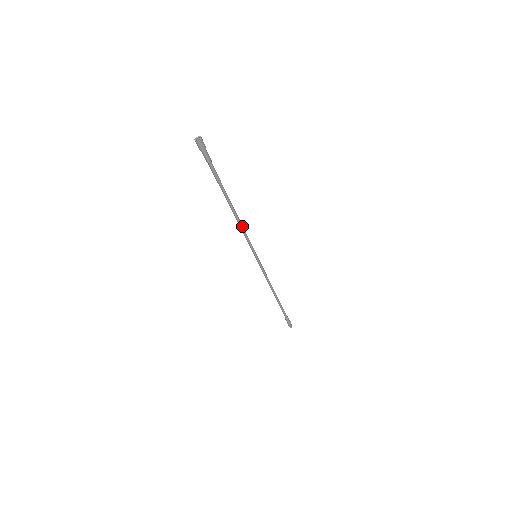
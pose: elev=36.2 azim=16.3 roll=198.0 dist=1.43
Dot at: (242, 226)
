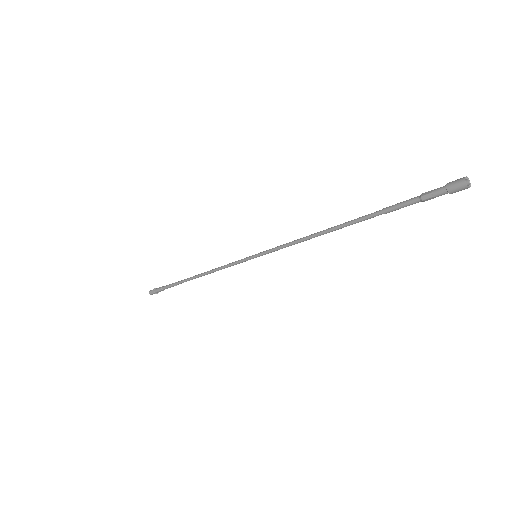
Dot at: (306, 238)
